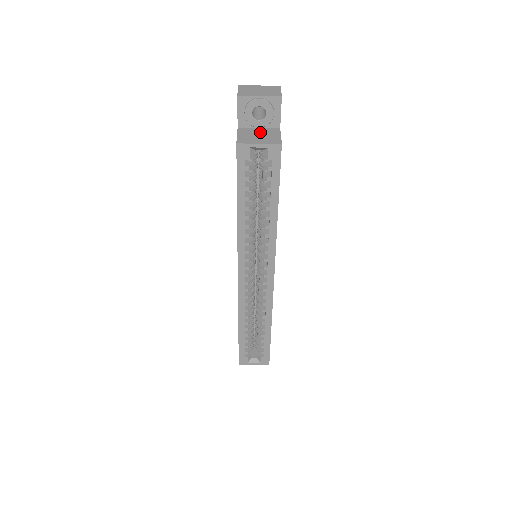
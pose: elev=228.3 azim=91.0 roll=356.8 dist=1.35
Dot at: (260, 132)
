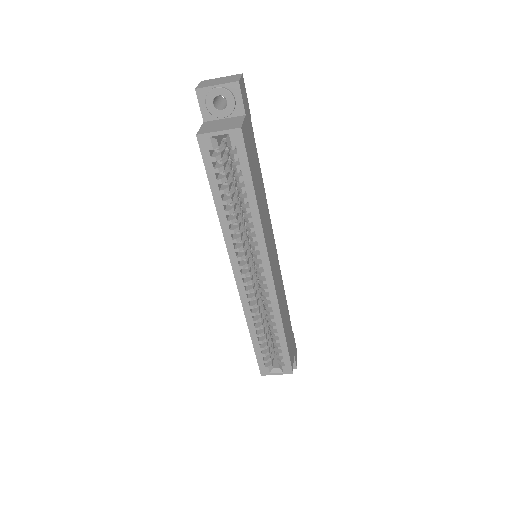
Dot at: (224, 121)
